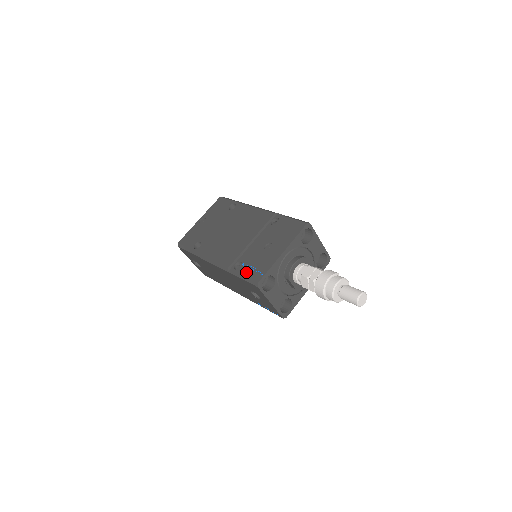
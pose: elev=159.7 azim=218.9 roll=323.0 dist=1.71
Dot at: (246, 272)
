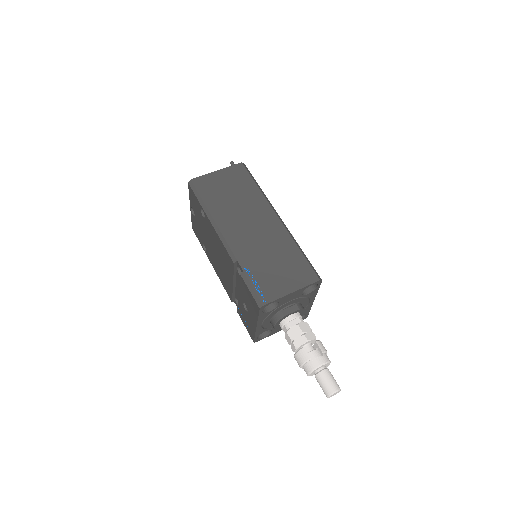
Dot at: (243, 322)
